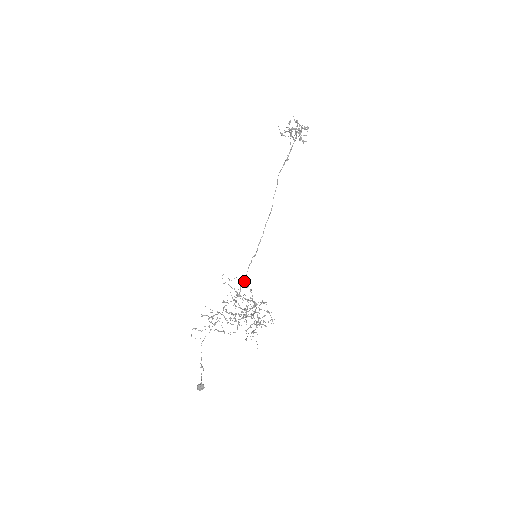
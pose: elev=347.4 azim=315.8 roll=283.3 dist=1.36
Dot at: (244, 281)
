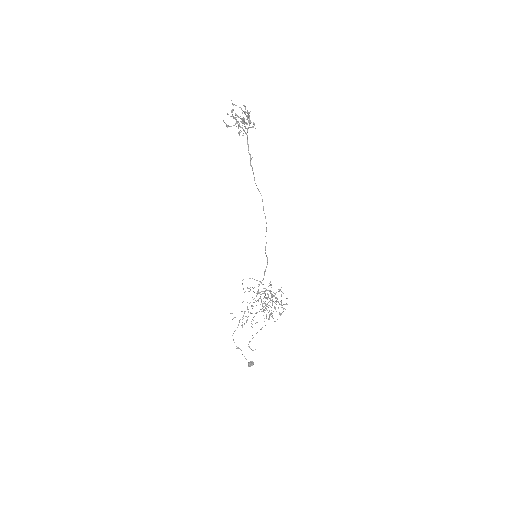
Dot at: (252, 278)
